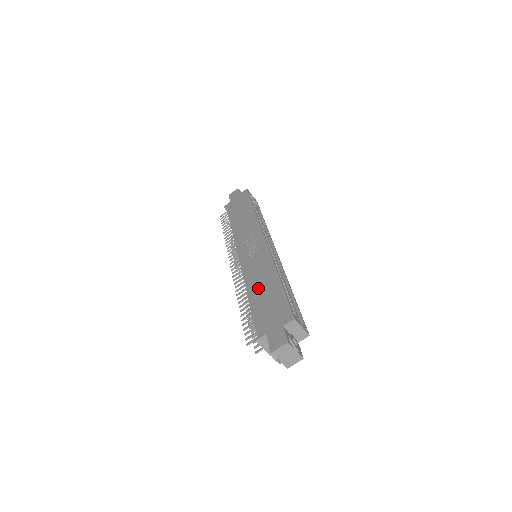
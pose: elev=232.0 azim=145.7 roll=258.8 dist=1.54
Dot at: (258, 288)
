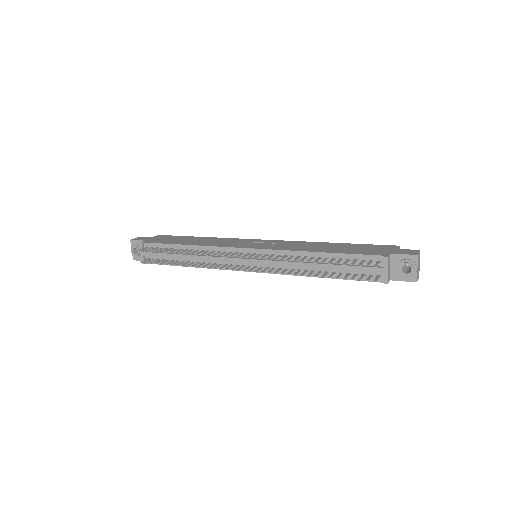
Dot at: (323, 248)
